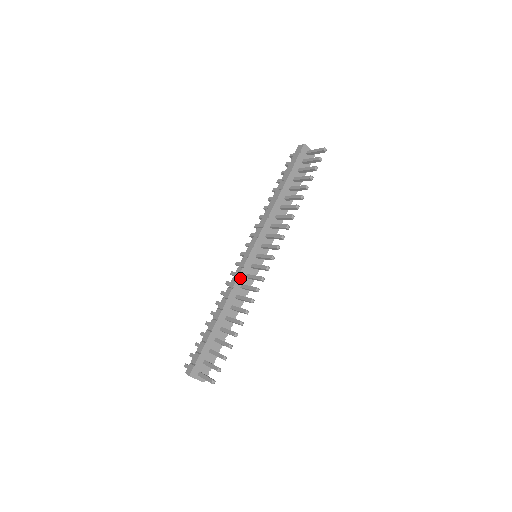
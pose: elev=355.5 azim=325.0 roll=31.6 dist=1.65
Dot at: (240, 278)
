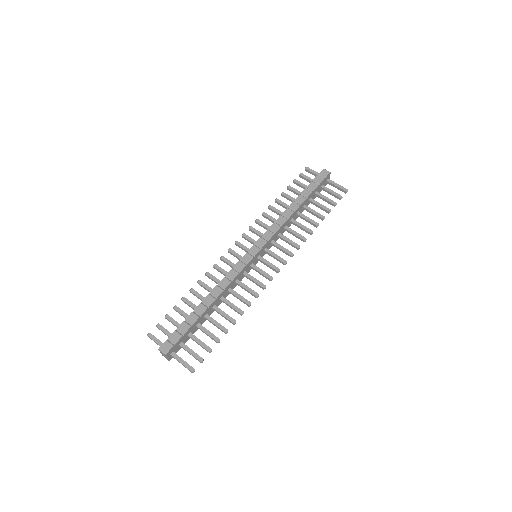
Dot at: (240, 274)
